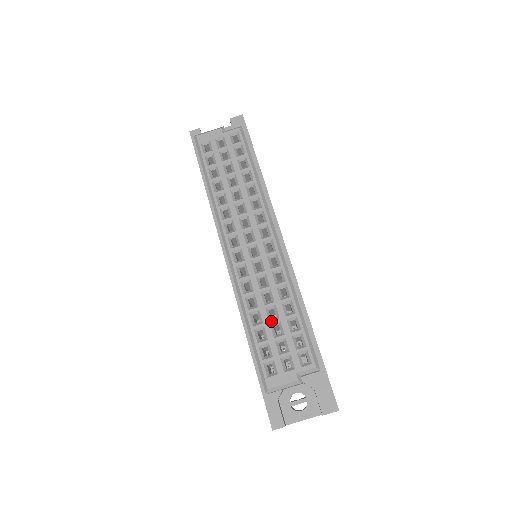
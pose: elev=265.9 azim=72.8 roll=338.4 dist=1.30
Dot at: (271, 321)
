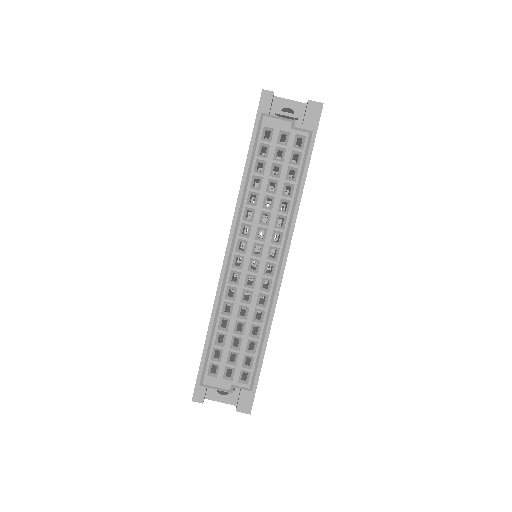
Dot at: (235, 334)
